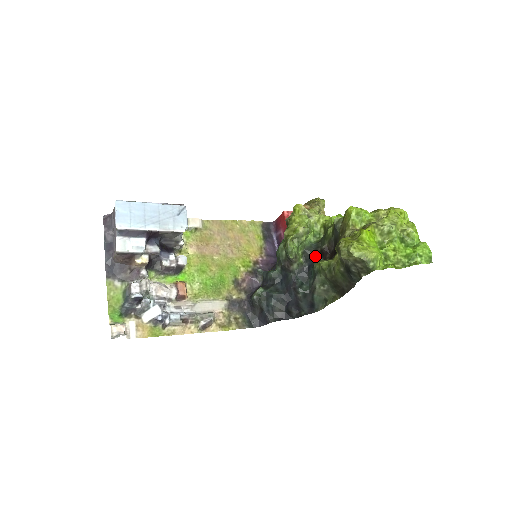
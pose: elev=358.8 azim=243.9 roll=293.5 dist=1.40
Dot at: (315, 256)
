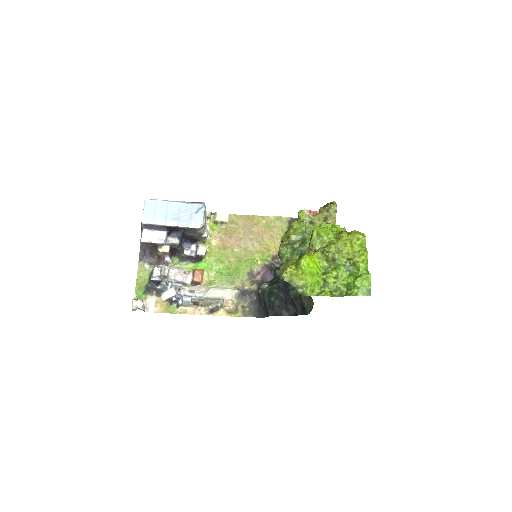
Dot at: occluded
